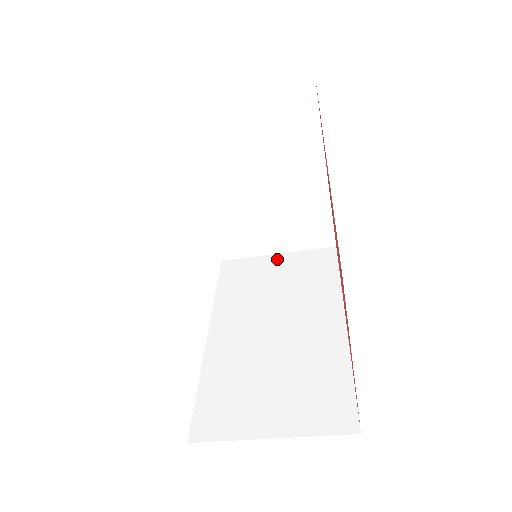
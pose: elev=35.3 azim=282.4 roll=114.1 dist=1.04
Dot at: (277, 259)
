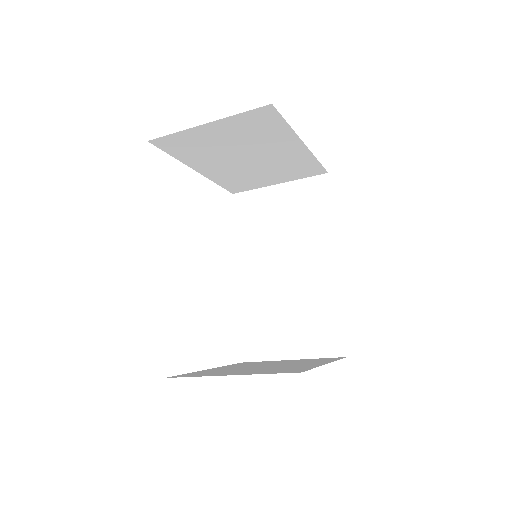
Dot at: (279, 191)
